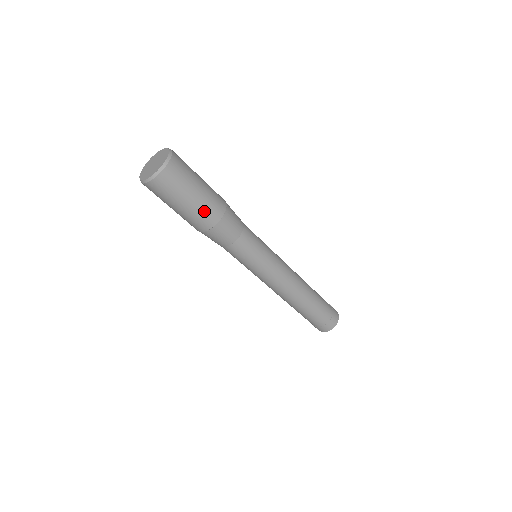
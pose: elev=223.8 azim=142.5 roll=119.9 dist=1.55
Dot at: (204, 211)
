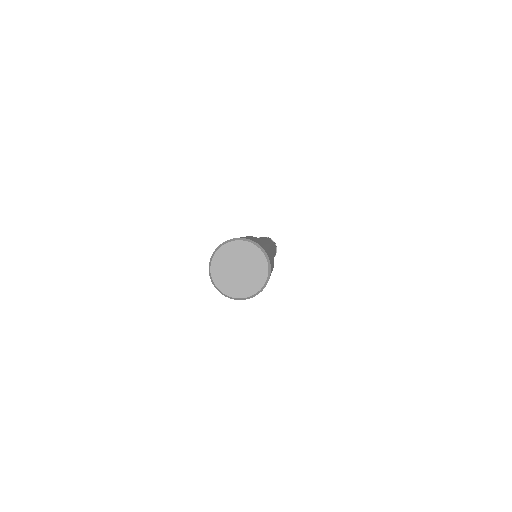
Dot at: occluded
